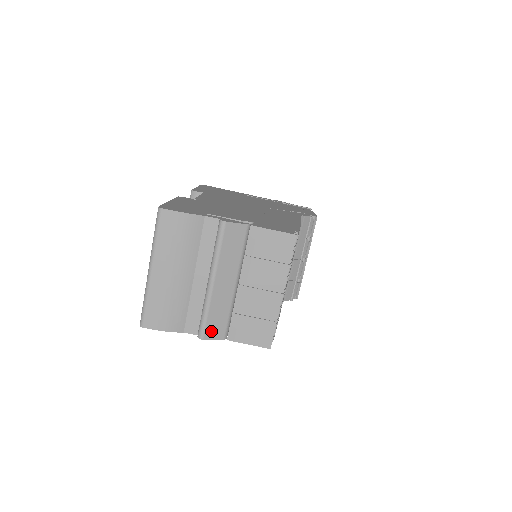
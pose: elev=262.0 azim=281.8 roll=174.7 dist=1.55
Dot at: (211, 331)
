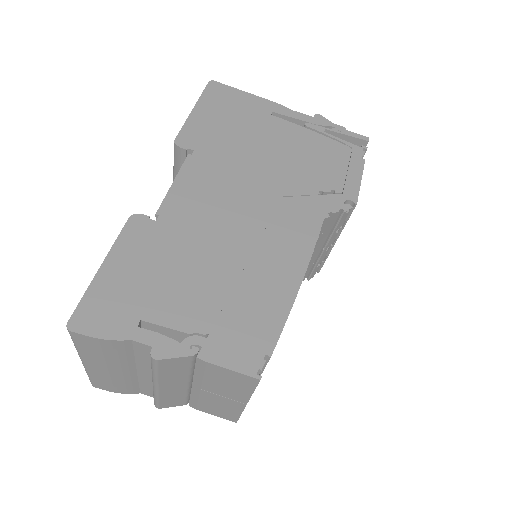
Dot at: (167, 404)
